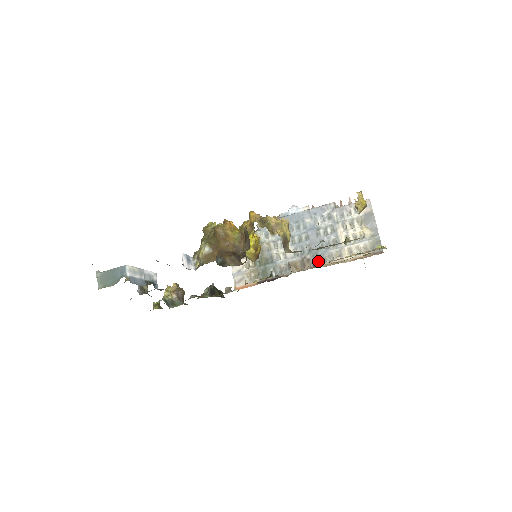
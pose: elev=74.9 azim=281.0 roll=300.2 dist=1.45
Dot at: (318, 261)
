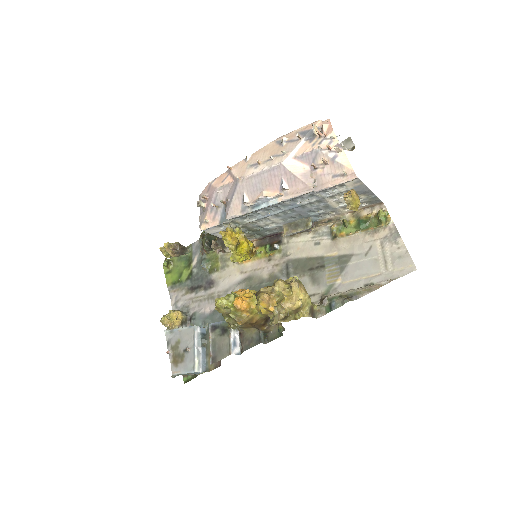
Dot at: (314, 221)
